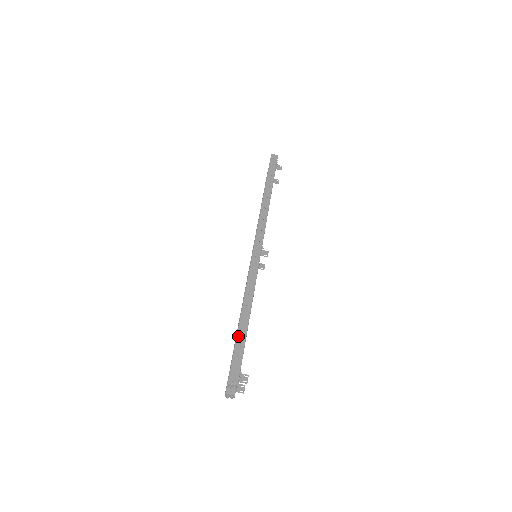
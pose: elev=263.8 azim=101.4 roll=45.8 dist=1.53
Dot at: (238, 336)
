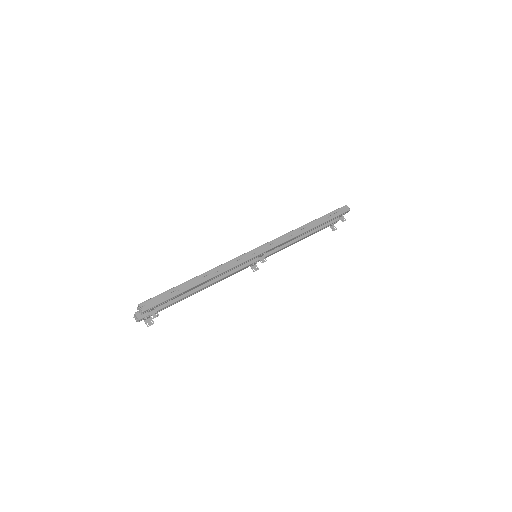
Dot at: (179, 286)
